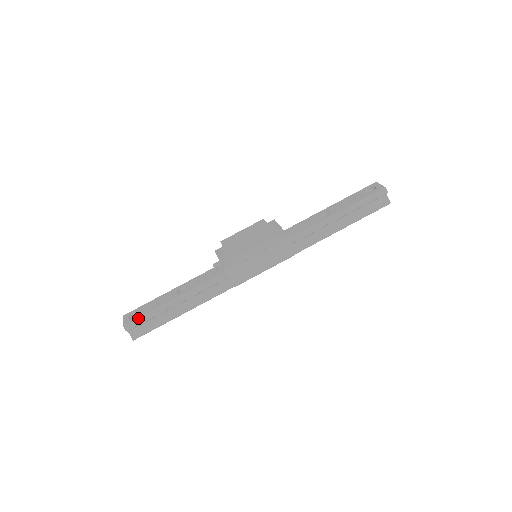
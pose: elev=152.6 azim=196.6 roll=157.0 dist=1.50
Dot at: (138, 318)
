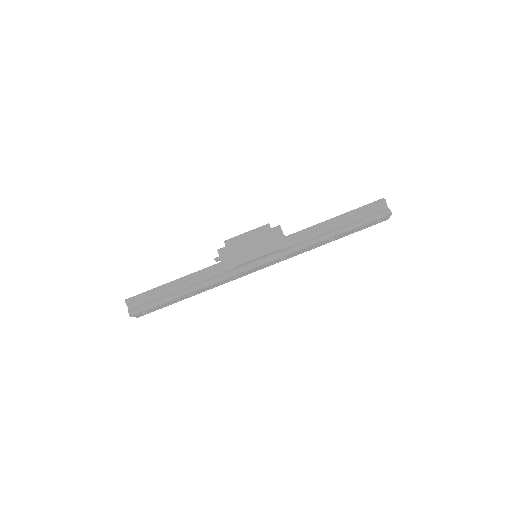
Dot at: (139, 294)
